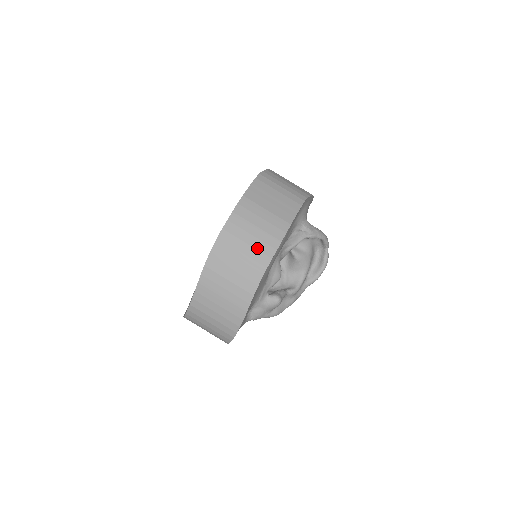
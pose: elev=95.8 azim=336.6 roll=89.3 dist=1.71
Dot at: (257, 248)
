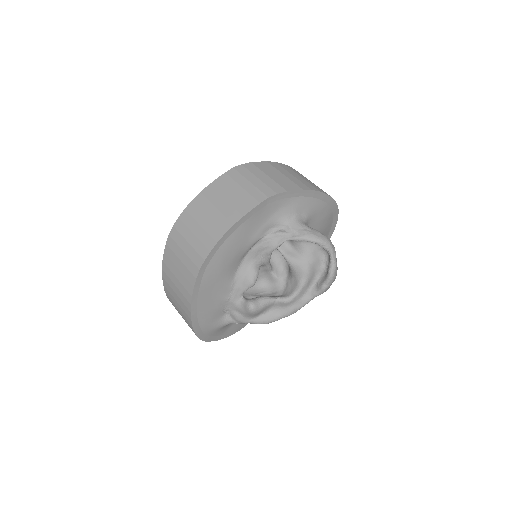
Dot at: (195, 248)
